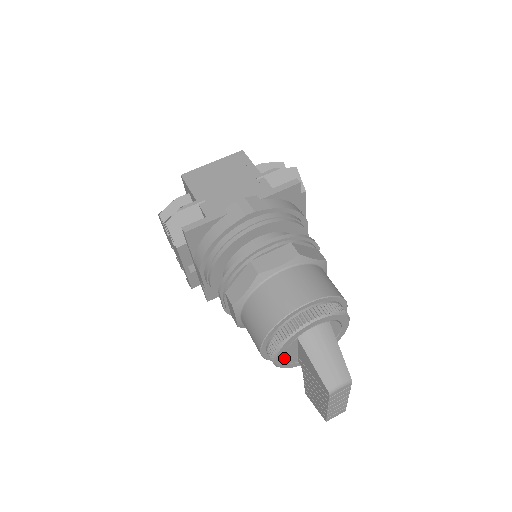
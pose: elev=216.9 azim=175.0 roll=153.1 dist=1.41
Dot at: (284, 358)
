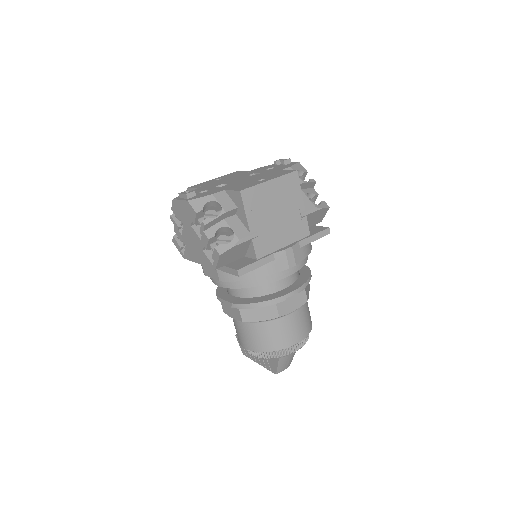
Dot at: occluded
